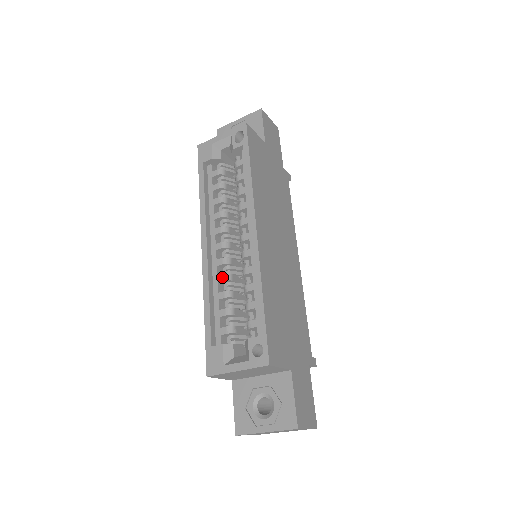
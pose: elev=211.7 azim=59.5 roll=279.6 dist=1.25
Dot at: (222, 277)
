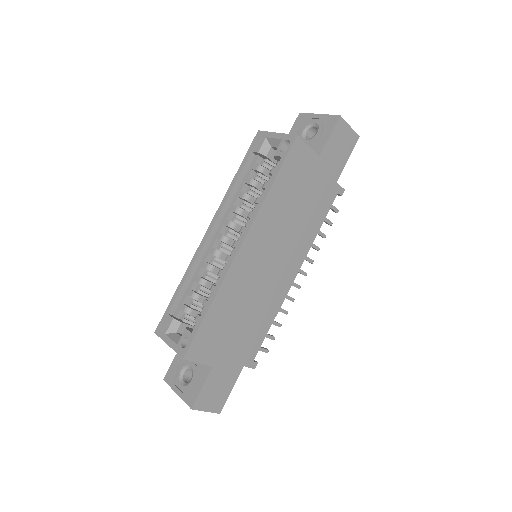
Dot at: (206, 265)
